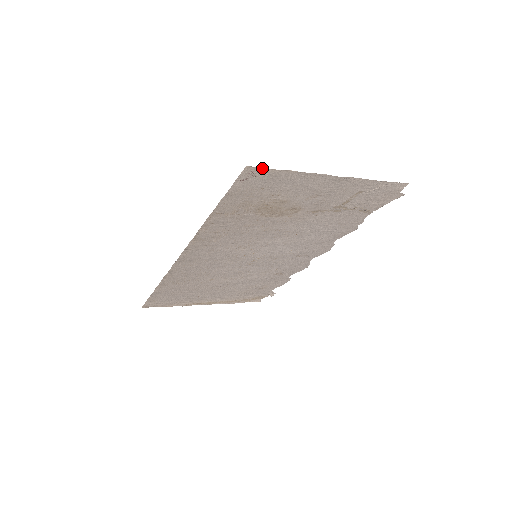
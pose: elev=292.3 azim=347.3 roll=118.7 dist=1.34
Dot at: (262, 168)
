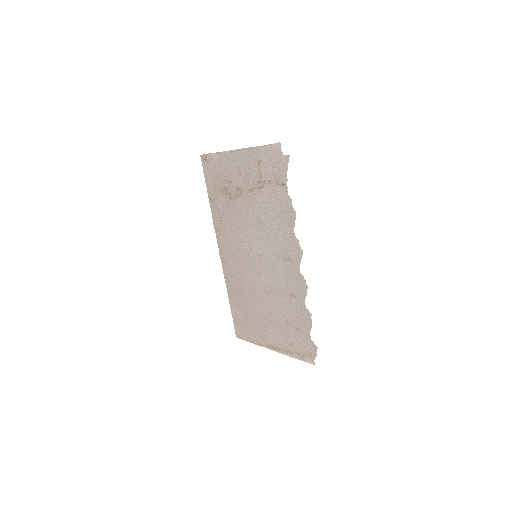
Dot at: (206, 155)
